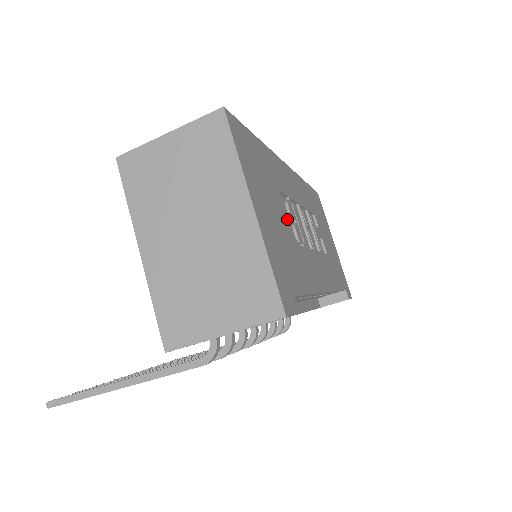
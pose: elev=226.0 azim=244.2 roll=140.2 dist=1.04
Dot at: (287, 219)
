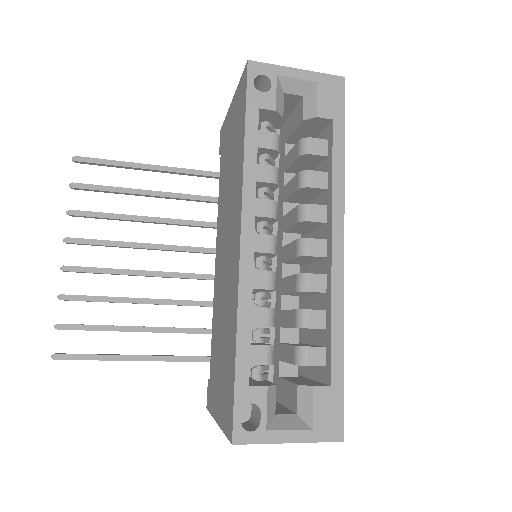
Dot at: occluded
